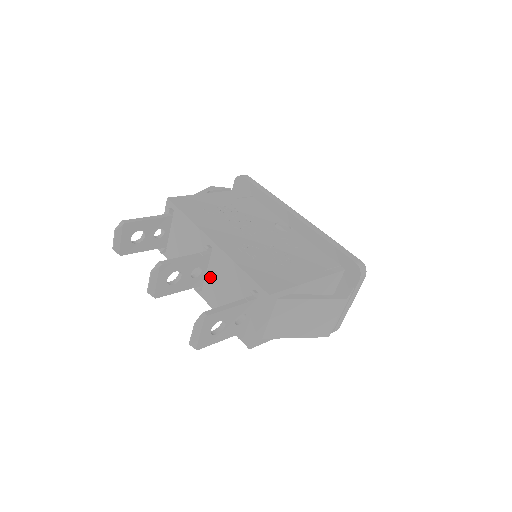
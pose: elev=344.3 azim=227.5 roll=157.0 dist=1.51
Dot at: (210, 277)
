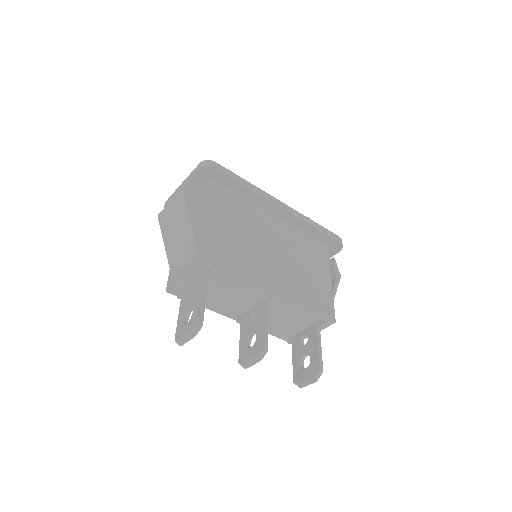
Dot at: occluded
